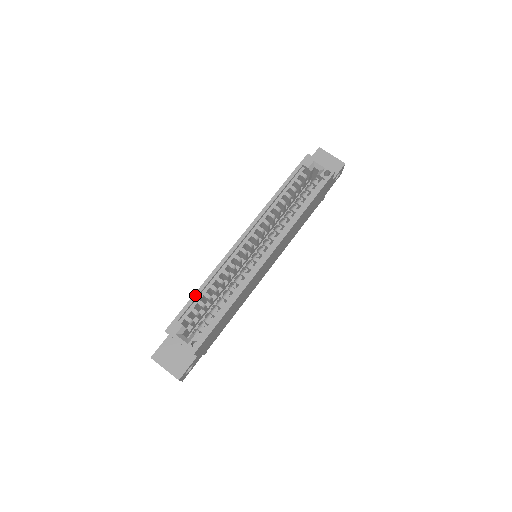
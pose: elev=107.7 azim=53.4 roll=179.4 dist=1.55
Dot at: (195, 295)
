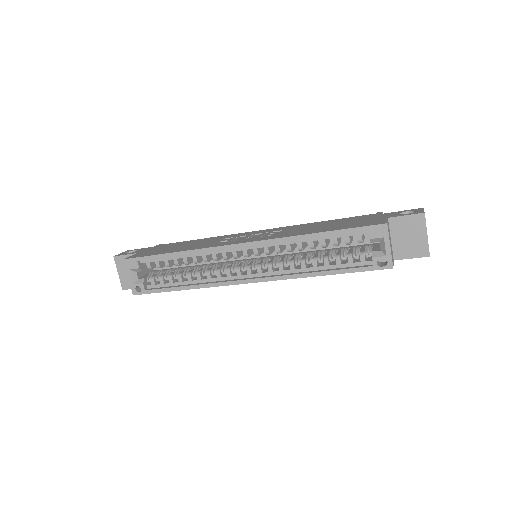
Dot at: (165, 255)
